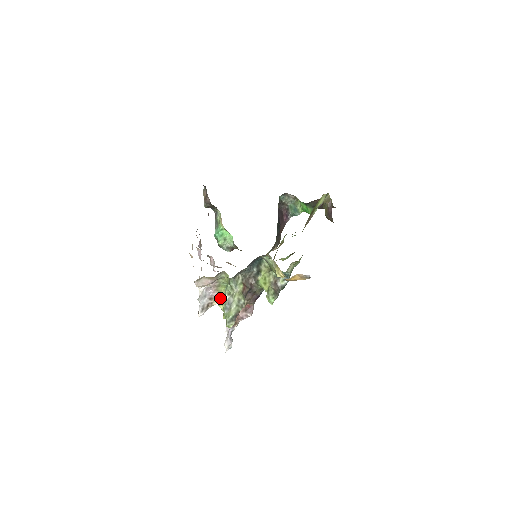
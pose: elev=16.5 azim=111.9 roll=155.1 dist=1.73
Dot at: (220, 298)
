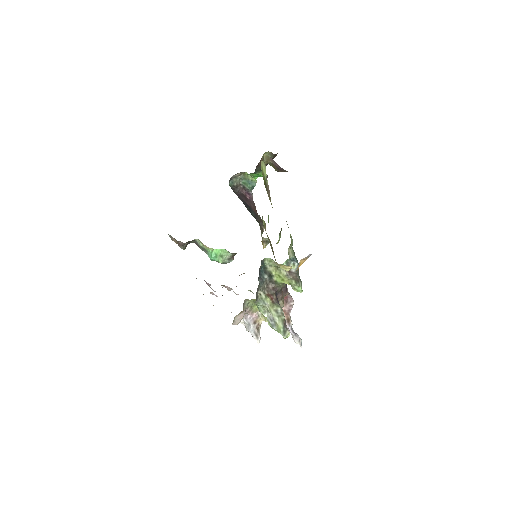
Dot at: (261, 315)
